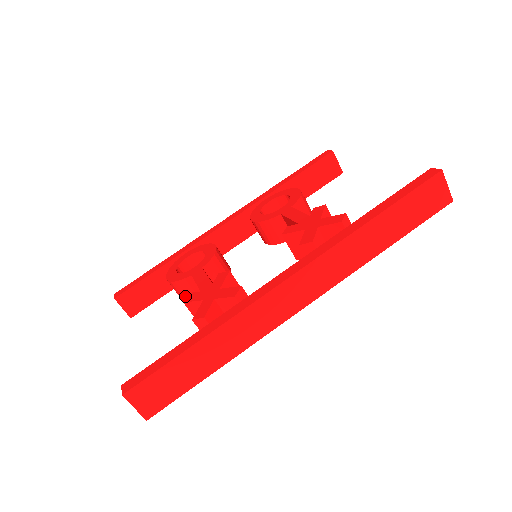
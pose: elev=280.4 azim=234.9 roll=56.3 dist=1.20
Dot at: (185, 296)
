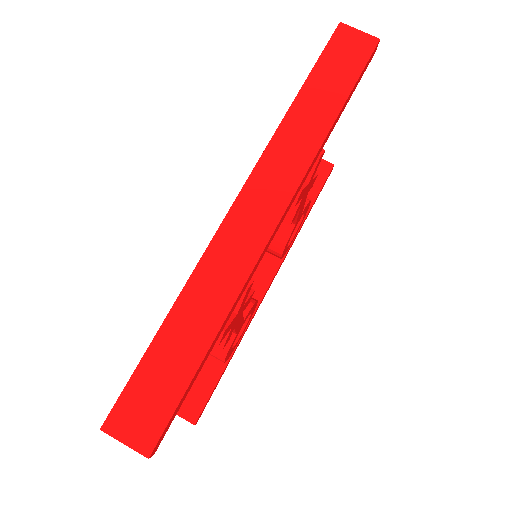
Dot at: (215, 349)
